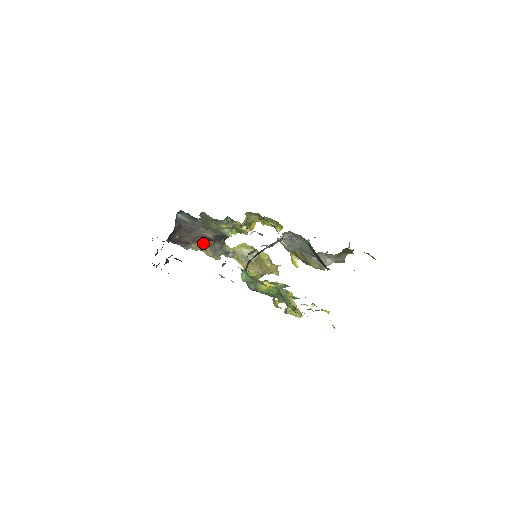
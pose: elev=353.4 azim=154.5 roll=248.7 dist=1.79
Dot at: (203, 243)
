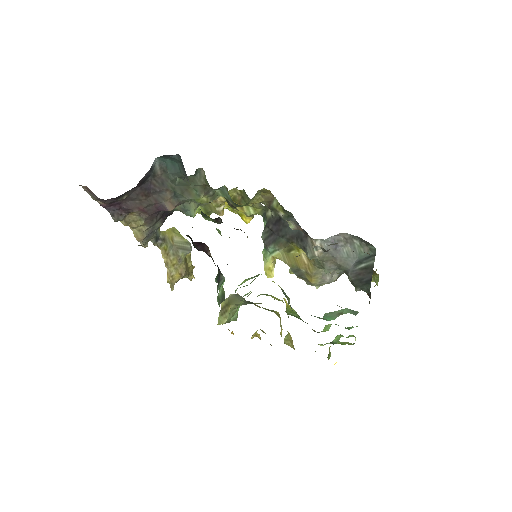
Dot at: (148, 217)
